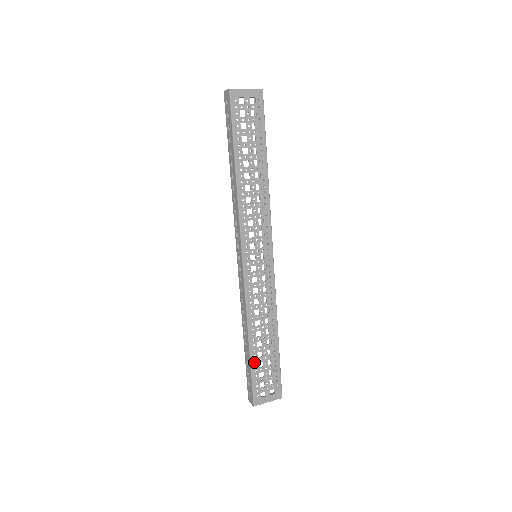
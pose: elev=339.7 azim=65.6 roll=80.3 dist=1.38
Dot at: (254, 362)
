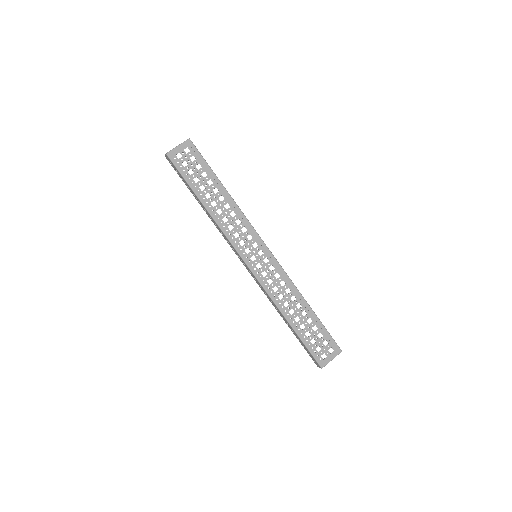
Dot at: (301, 335)
